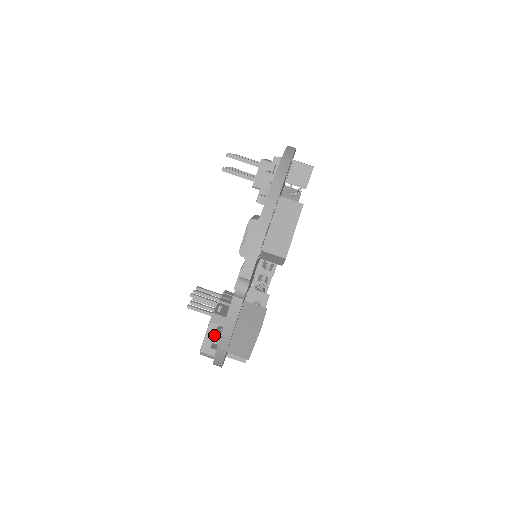
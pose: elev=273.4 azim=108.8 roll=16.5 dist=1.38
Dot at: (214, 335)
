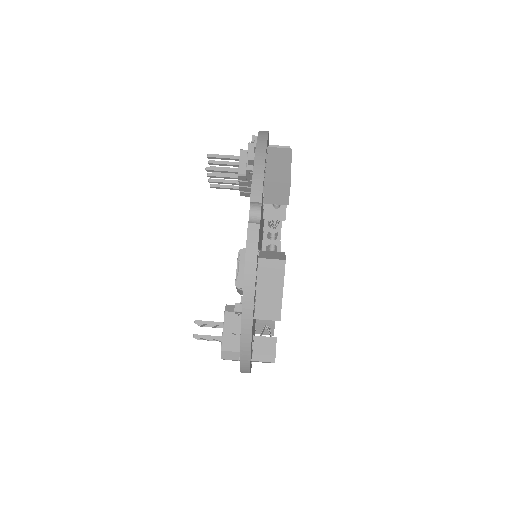
Dot at: occluded
